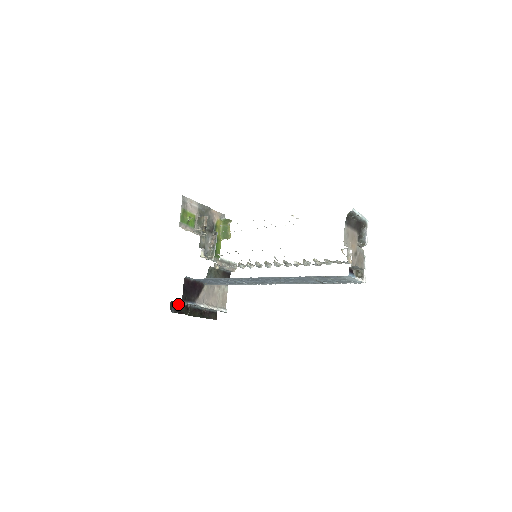
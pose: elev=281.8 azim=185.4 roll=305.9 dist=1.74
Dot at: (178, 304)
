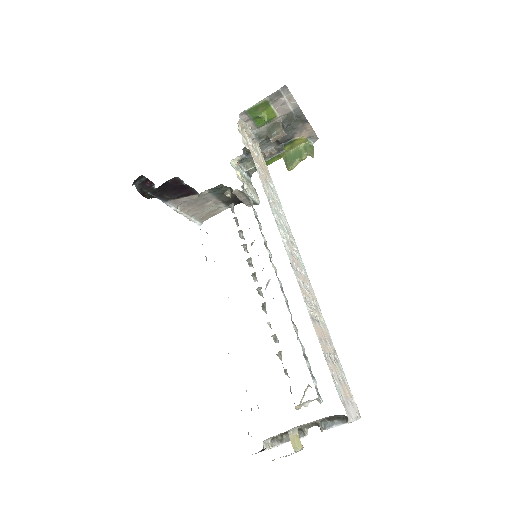
Dot at: (150, 182)
